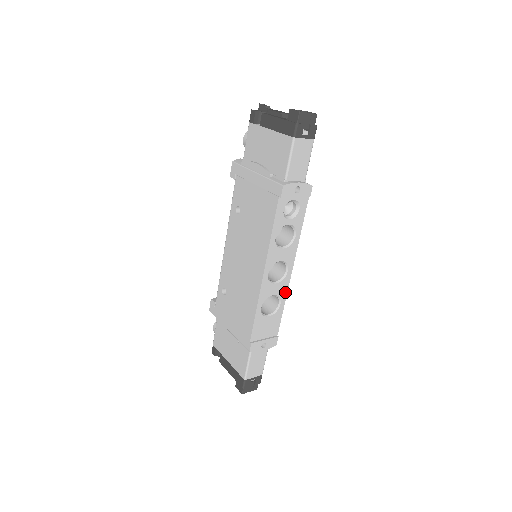
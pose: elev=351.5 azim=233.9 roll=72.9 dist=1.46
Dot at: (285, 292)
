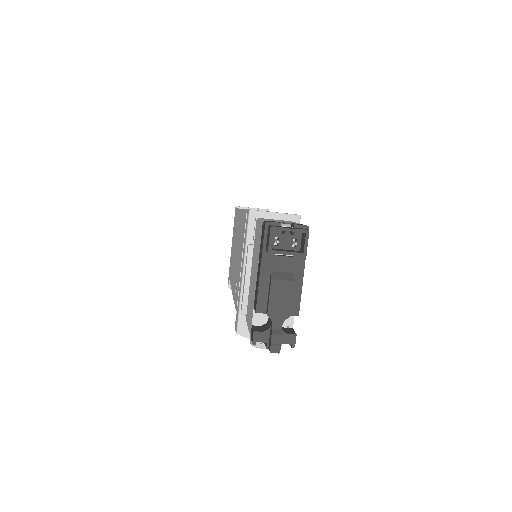
Dot at: occluded
